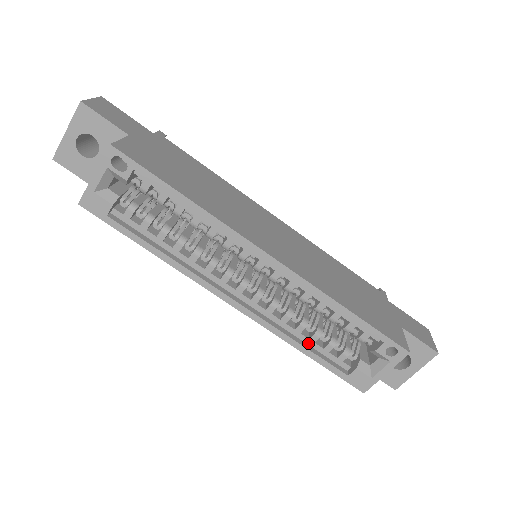
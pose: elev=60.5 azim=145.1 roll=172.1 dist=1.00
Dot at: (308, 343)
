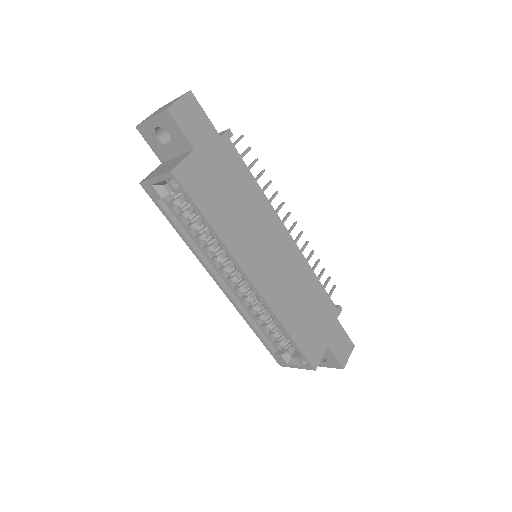
Dot at: (259, 326)
